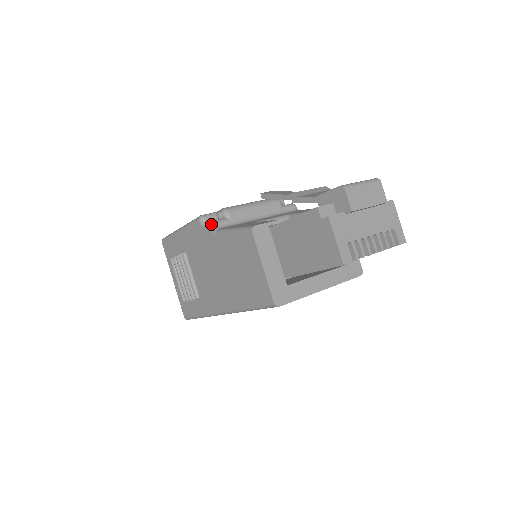
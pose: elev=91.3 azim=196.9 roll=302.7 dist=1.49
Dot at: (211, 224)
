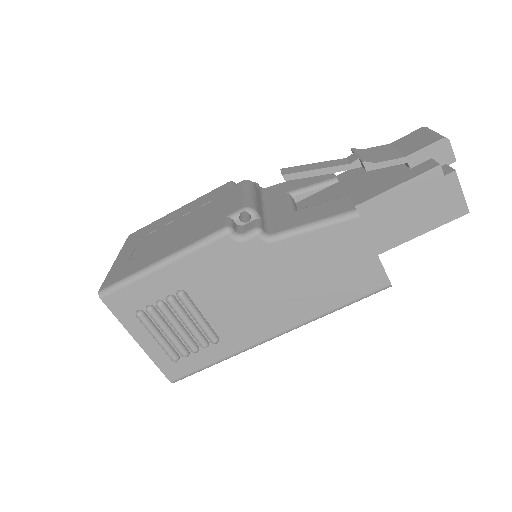
Dot at: (260, 232)
